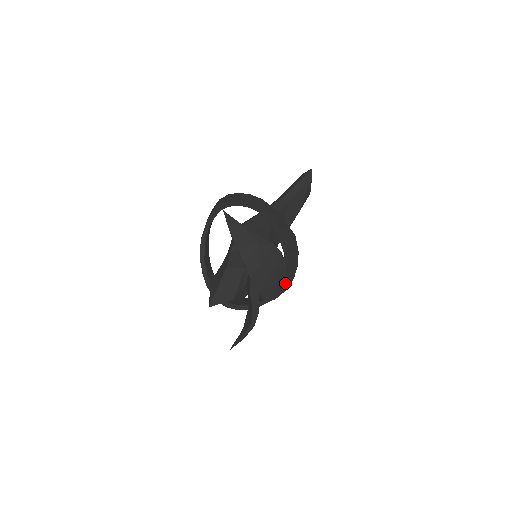
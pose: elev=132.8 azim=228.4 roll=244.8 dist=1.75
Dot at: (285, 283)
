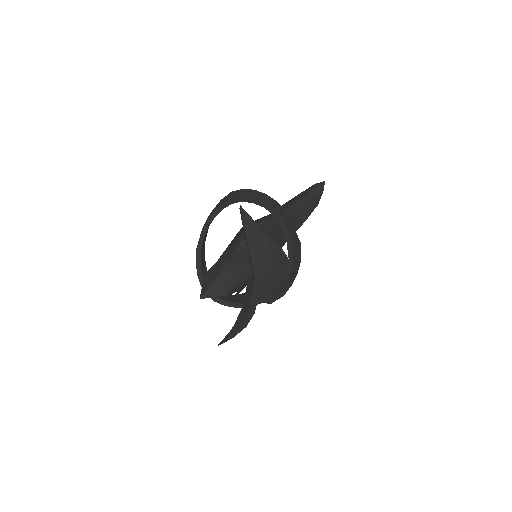
Dot at: (283, 289)
